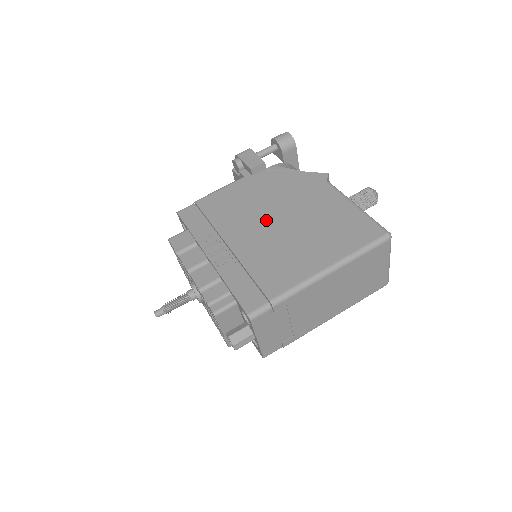
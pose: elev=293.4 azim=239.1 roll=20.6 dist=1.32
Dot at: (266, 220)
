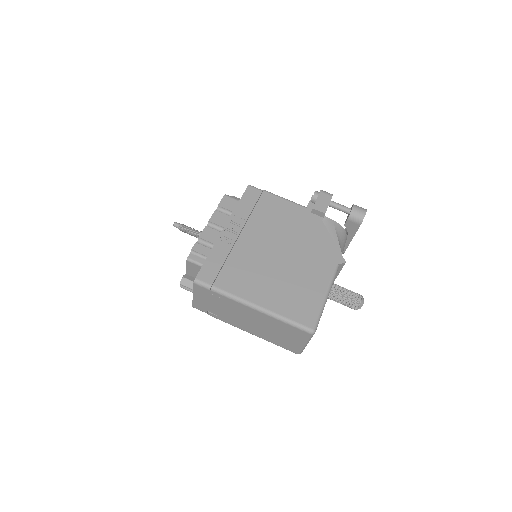
Dot at: (276, 245)
